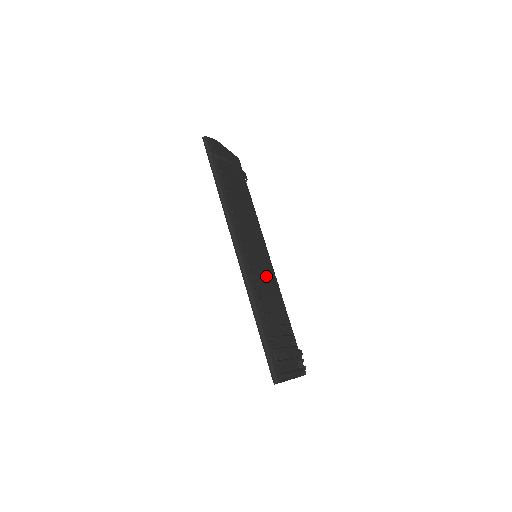
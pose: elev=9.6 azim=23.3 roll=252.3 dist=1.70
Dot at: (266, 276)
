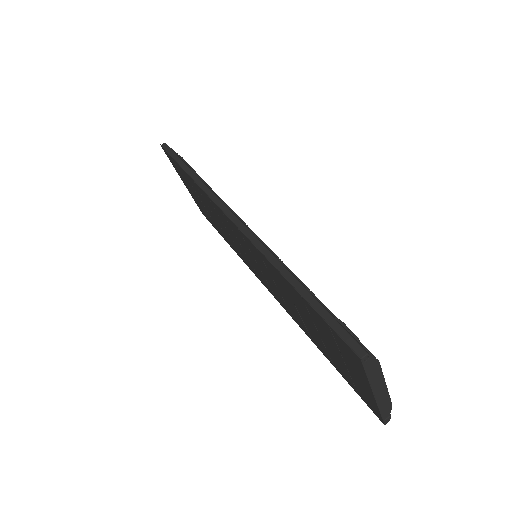
Dot at: occluded
